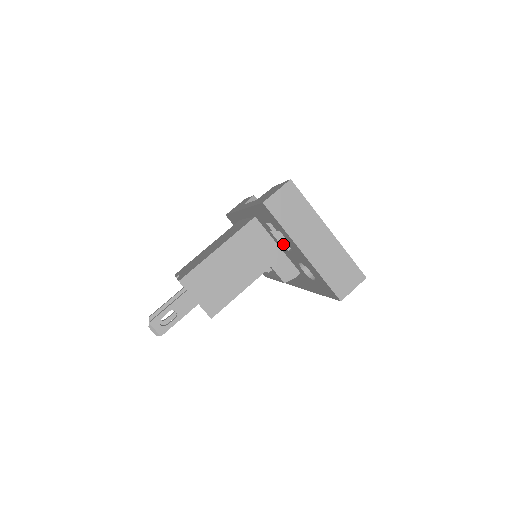
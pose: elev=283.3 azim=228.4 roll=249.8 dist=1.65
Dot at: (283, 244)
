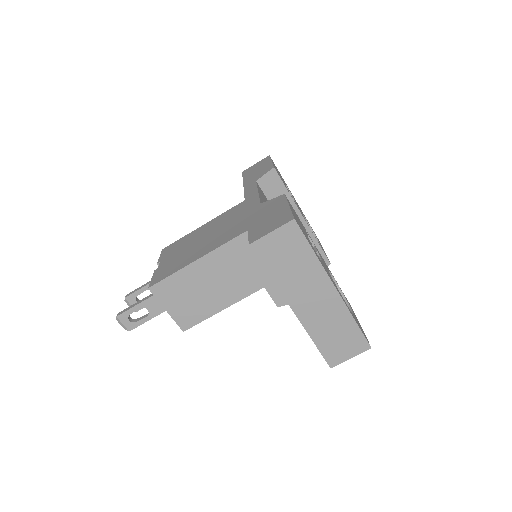
Dot at: occluded
